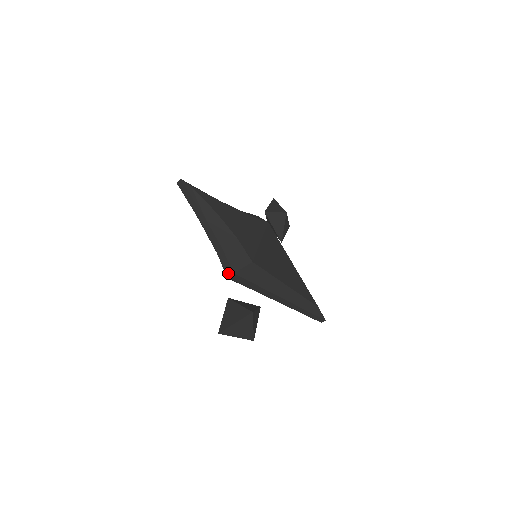
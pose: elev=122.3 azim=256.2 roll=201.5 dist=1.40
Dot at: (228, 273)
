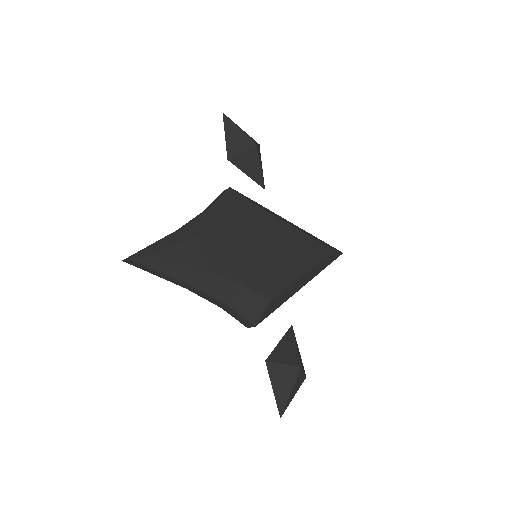
Dot at: (248, 326)
